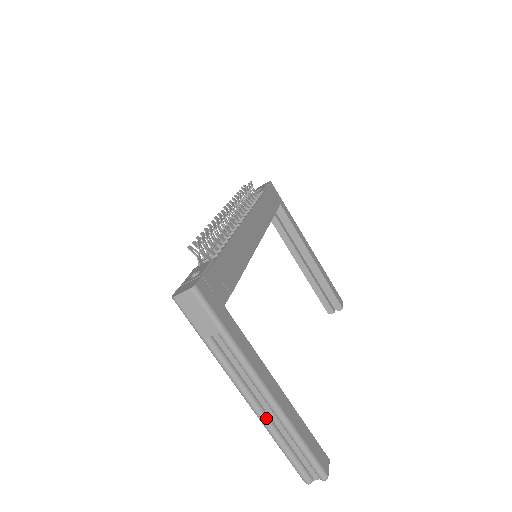
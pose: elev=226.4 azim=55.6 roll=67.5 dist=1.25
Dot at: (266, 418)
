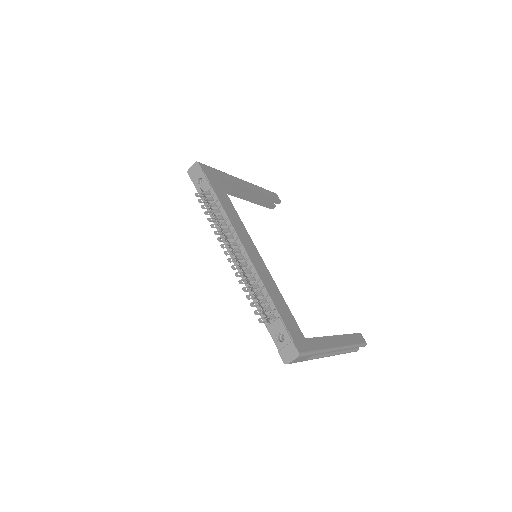
Dot at: (337, 353)
